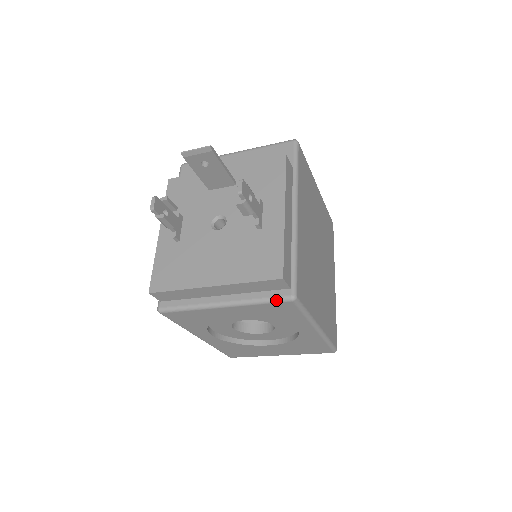
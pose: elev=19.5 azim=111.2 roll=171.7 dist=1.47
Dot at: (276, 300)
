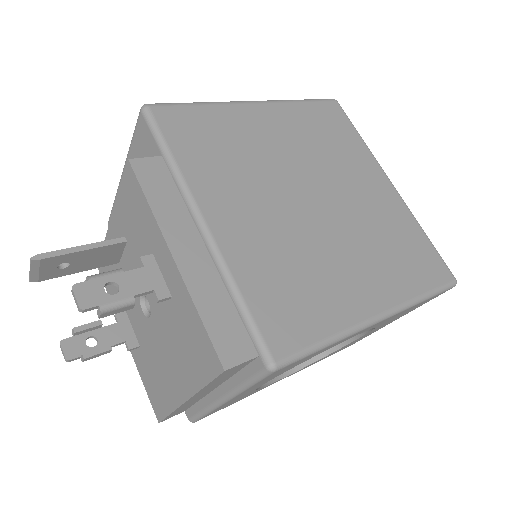
Dot at: (258, 379)
